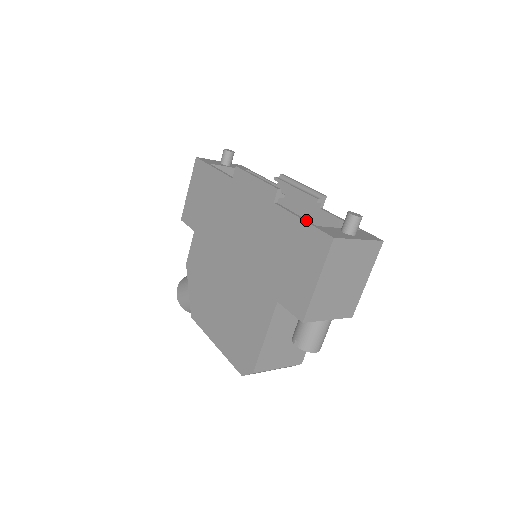
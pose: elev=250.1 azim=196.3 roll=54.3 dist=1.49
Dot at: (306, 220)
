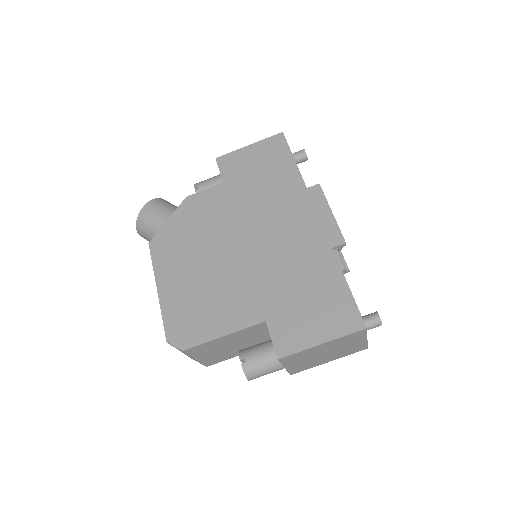
Dot at: (350, 290)
